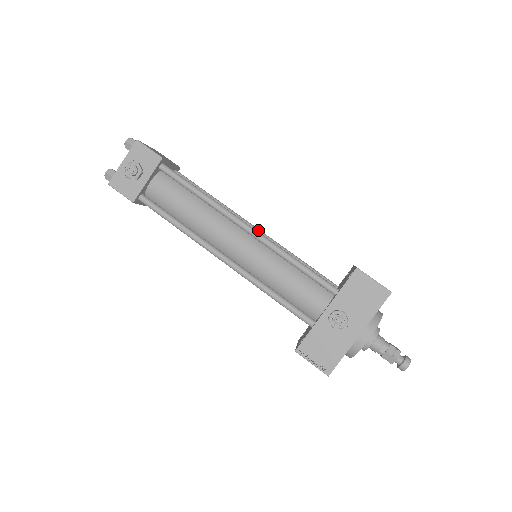
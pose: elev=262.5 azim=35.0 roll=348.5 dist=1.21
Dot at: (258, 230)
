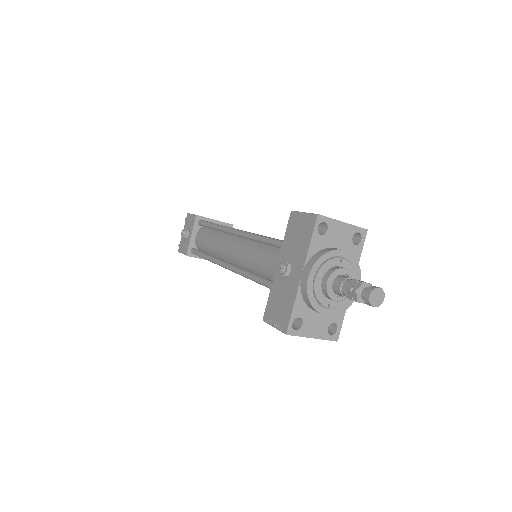
Dot at: occluded
